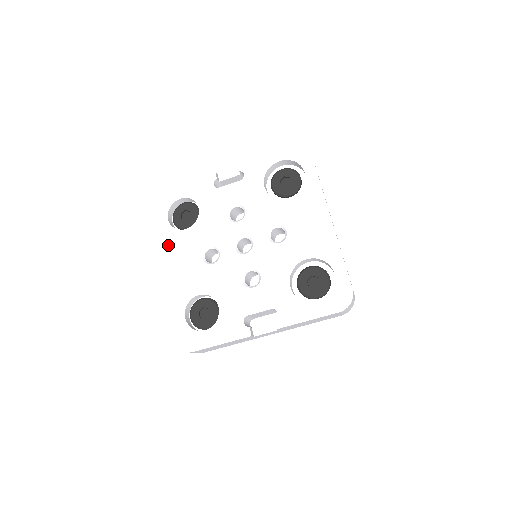
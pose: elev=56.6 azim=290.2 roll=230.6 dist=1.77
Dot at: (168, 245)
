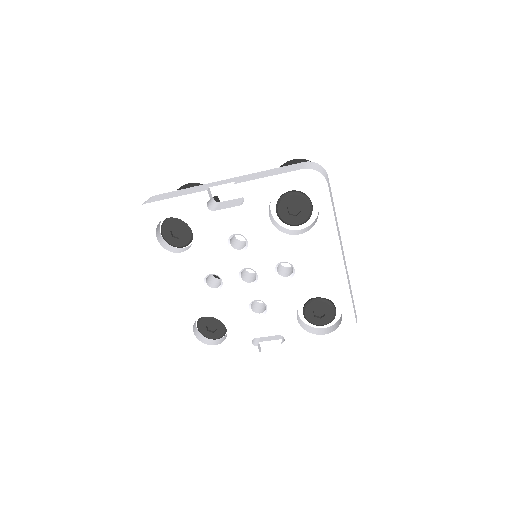
Dot at: (163, 267)
